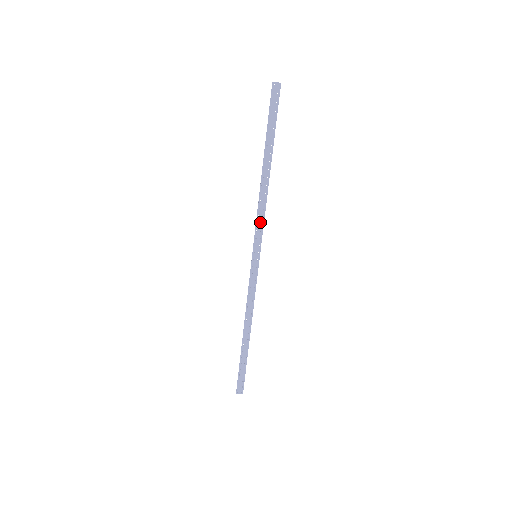
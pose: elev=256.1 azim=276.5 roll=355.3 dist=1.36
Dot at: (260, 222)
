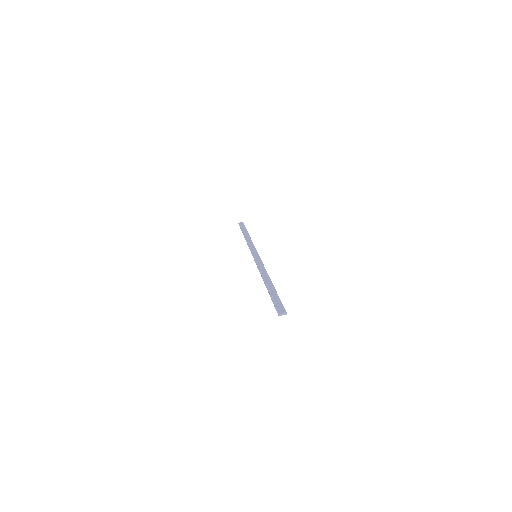
Dot at: (252, 247)
